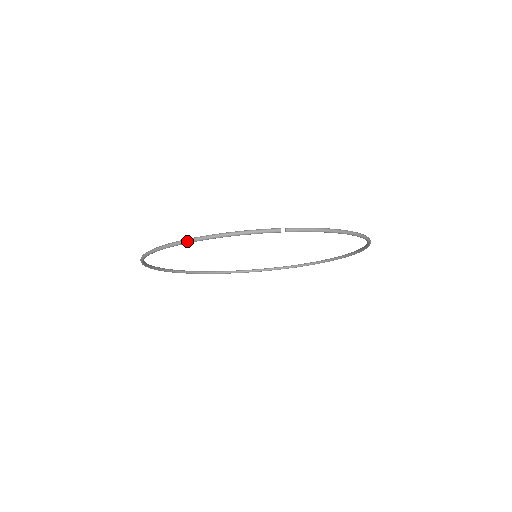
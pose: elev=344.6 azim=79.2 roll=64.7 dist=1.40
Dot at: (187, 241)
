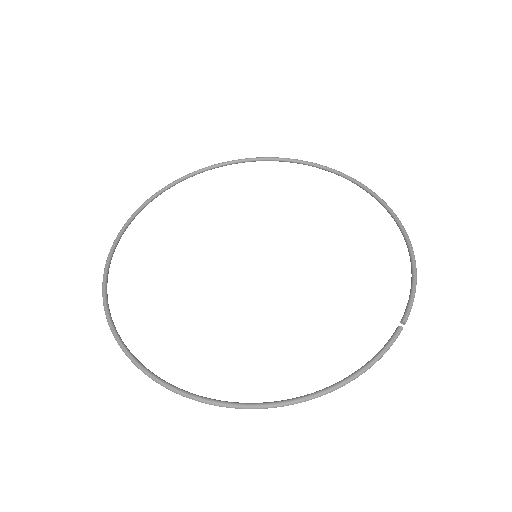
Dot at: occluded
